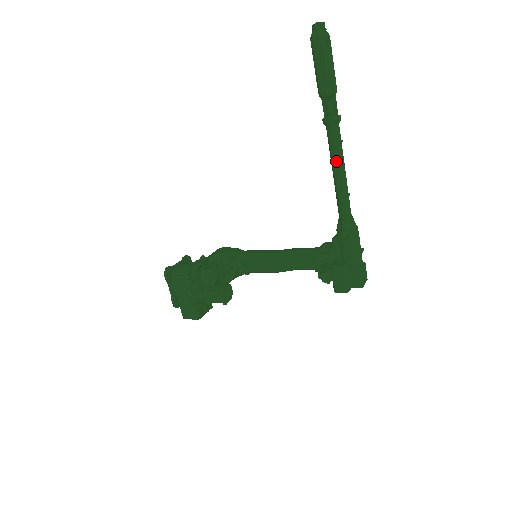
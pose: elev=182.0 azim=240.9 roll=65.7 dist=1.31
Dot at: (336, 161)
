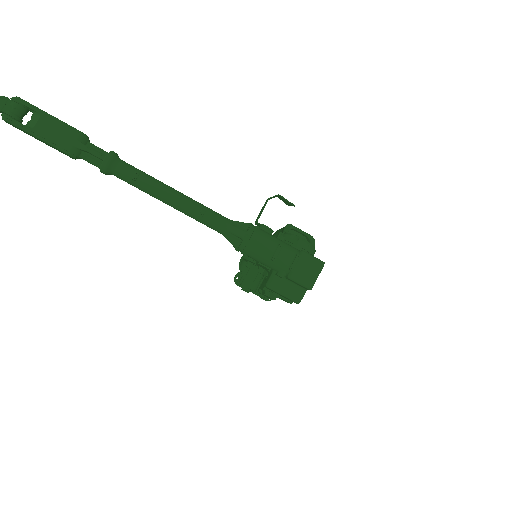
Dot at: occluded
